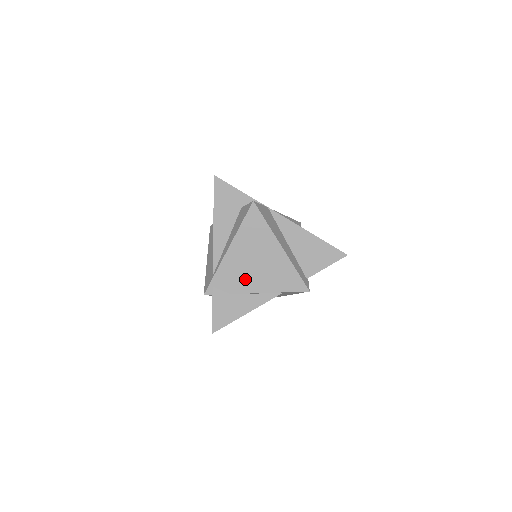
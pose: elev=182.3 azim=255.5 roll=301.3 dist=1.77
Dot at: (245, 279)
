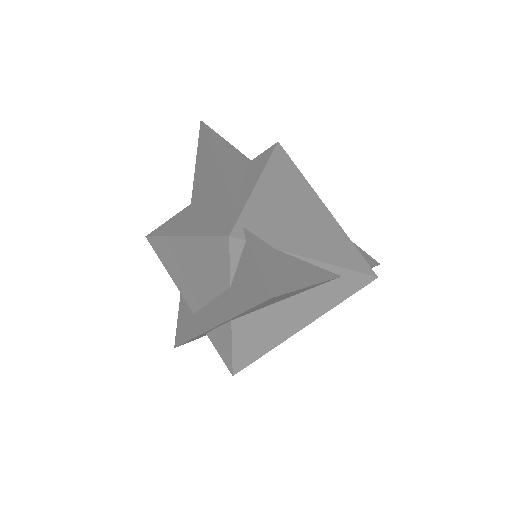
Dot at: (291, 232)
